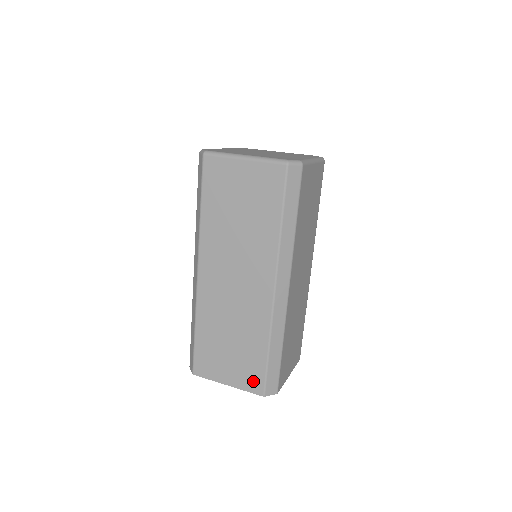
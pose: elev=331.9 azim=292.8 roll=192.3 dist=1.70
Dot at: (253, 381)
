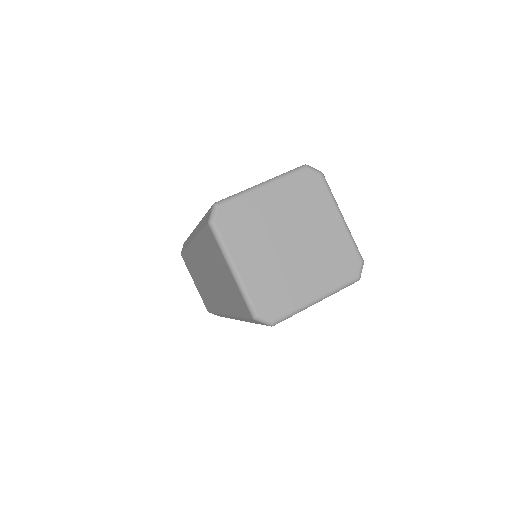
Dot at: occluded
